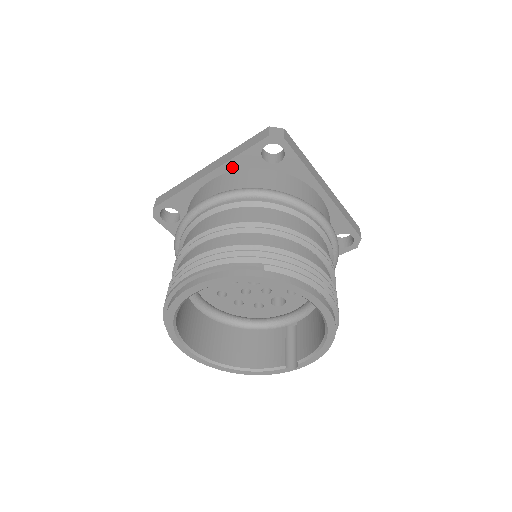
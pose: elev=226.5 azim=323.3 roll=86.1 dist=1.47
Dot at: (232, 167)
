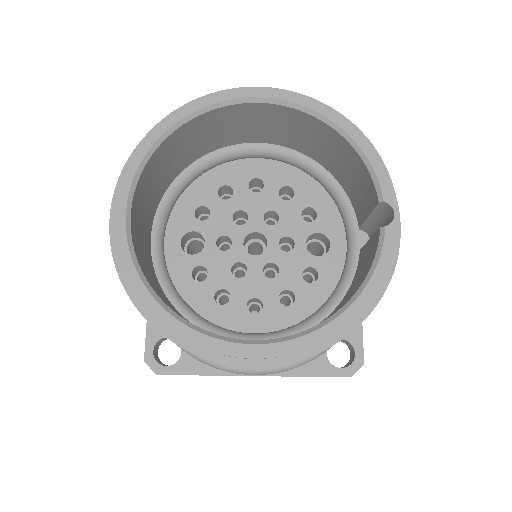
Dot at: occluded
